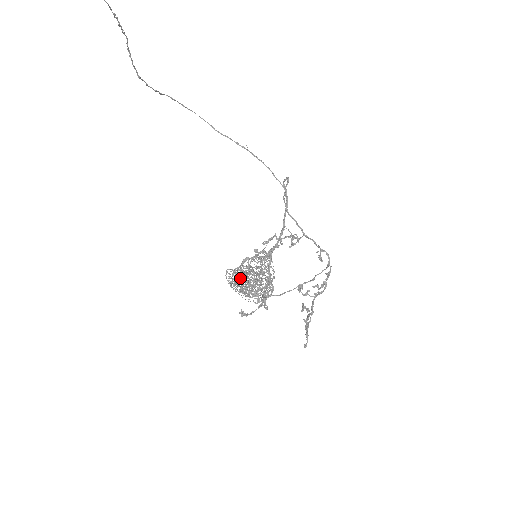
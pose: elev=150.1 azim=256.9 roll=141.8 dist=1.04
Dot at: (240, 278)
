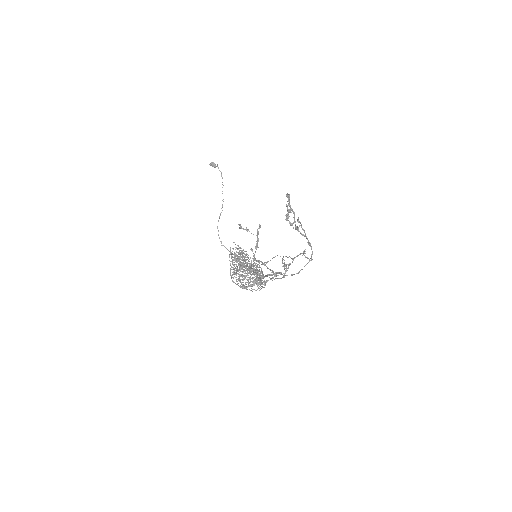
Dot at: occluded
